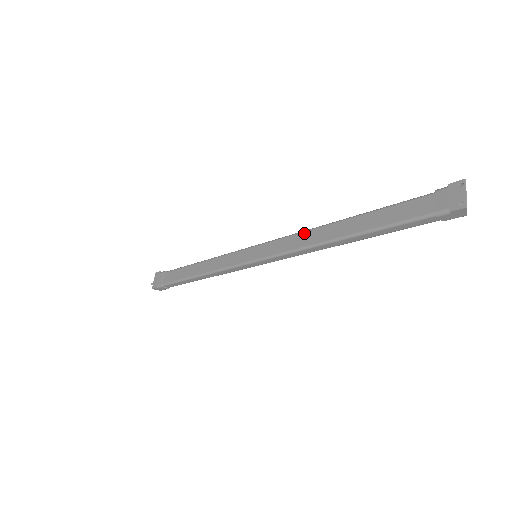
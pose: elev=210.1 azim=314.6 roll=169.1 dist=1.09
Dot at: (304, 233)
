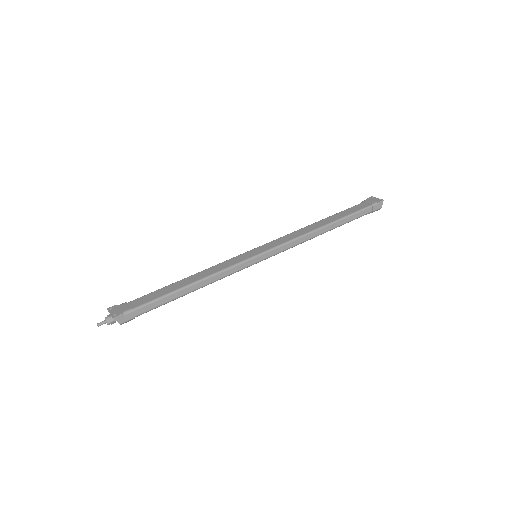
Dot at: (296, 231)
